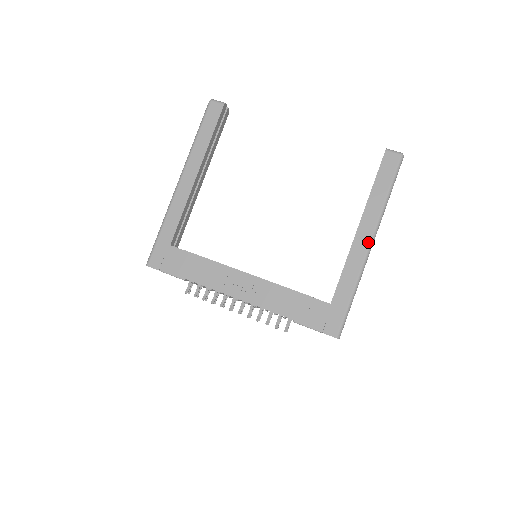
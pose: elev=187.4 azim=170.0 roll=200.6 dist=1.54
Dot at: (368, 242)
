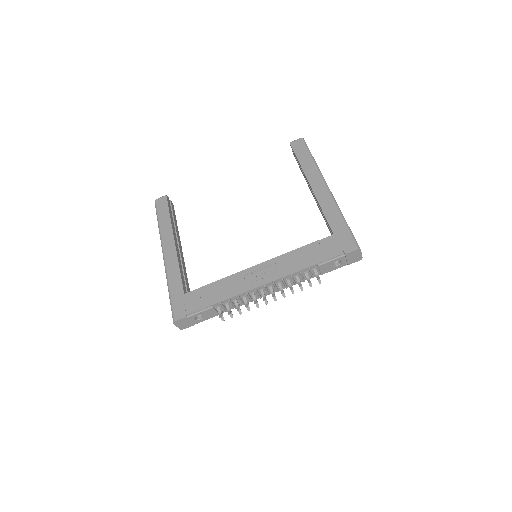
Dot at: (324, 187)
